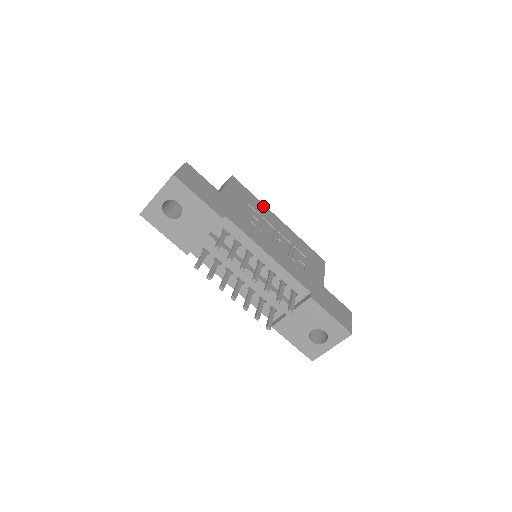
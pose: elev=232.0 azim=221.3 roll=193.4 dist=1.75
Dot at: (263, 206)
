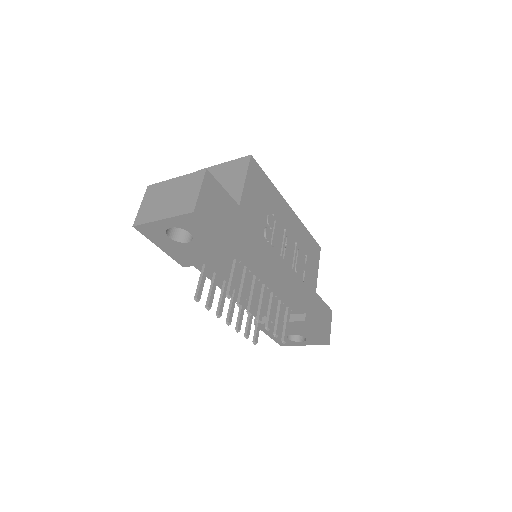
Dot at: (277, 194)
